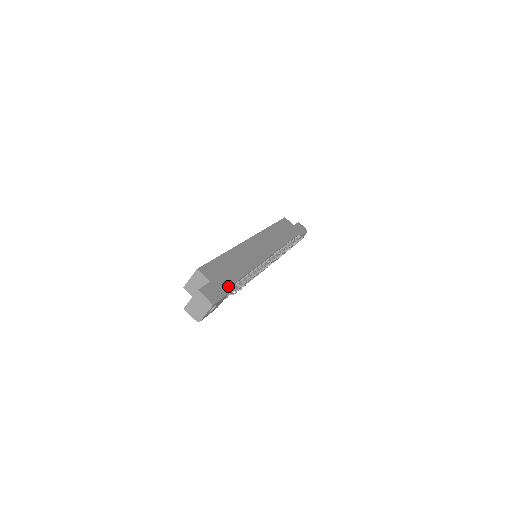
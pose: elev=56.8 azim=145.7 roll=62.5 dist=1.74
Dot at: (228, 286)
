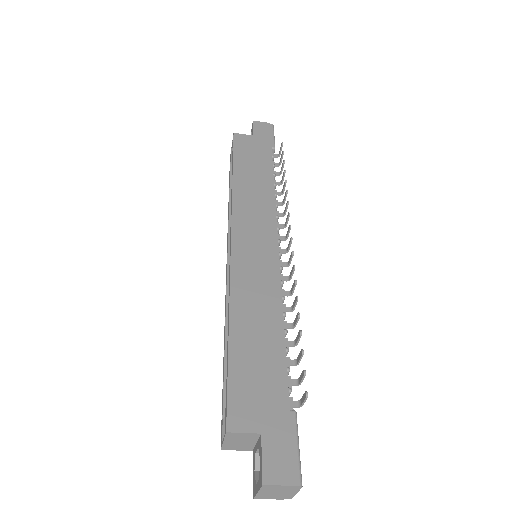
Dot at: (286, 405)
